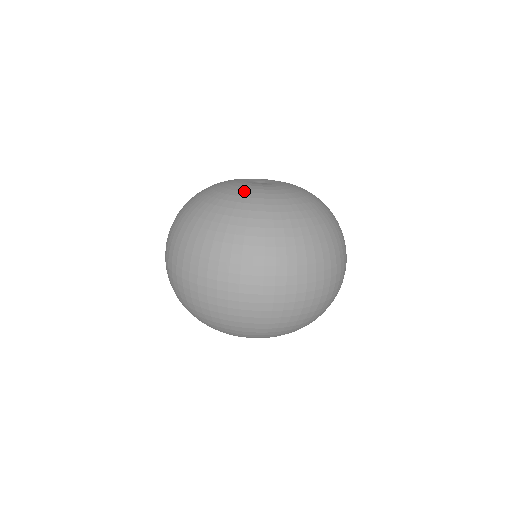
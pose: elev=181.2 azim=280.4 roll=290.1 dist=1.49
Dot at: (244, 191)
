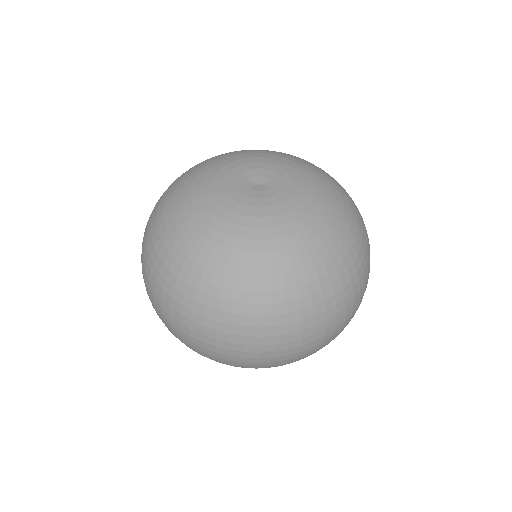
Dot at: (259, 227)
